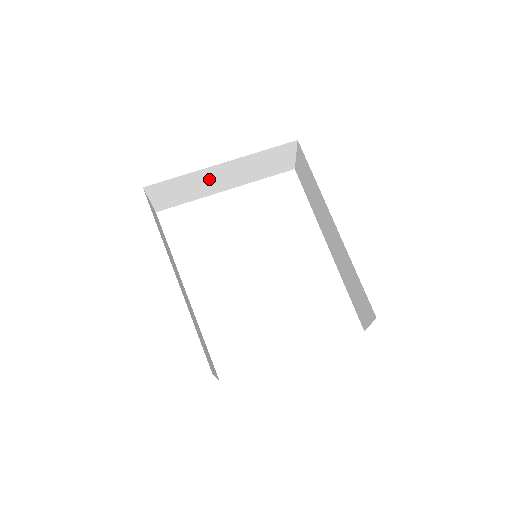
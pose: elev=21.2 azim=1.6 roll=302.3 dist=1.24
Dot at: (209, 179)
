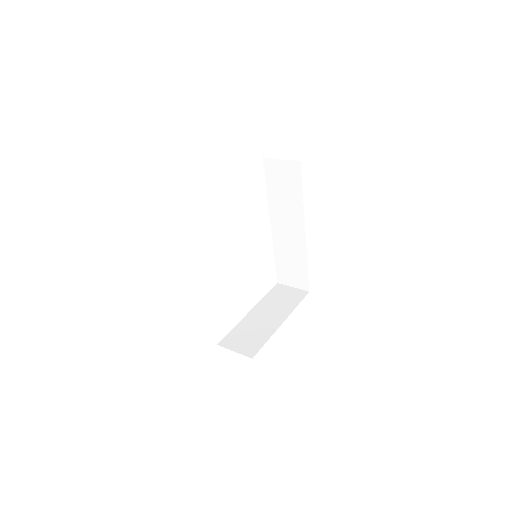
Dot at: occluded
